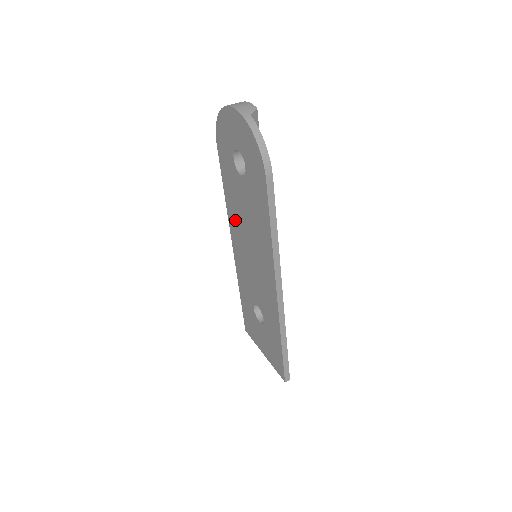
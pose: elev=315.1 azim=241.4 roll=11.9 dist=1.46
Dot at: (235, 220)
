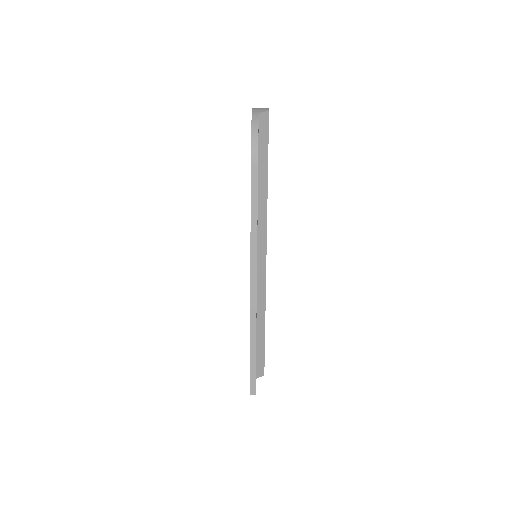
Dot at: occluded
